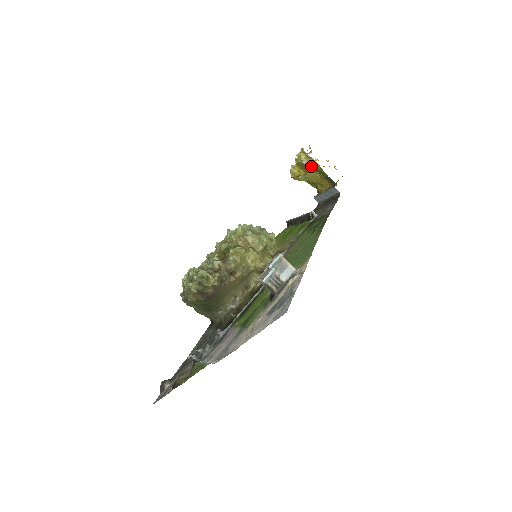
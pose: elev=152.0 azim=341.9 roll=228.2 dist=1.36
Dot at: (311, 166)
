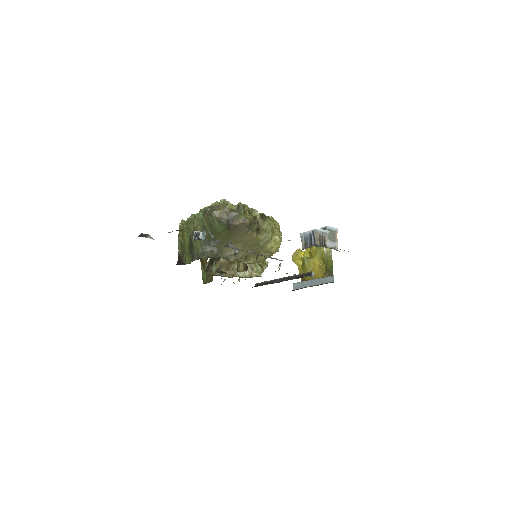
Dot at: (325, 252)
